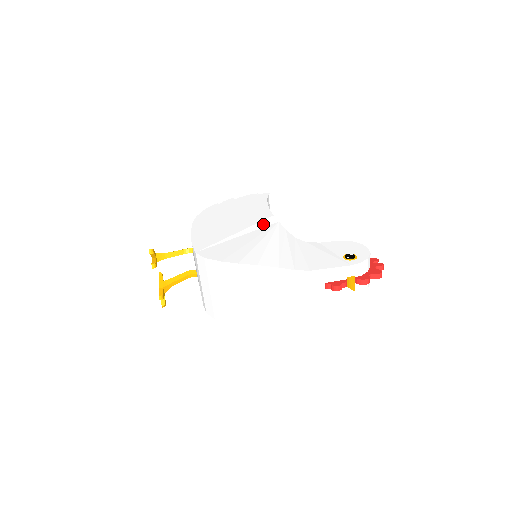
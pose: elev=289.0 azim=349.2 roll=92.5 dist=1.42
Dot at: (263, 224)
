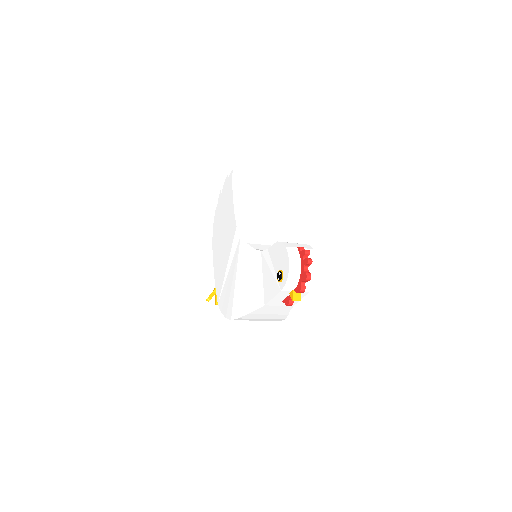
Dot at: (234, 246)
